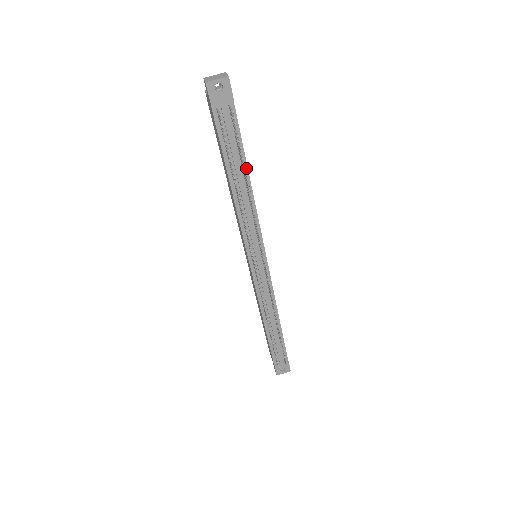
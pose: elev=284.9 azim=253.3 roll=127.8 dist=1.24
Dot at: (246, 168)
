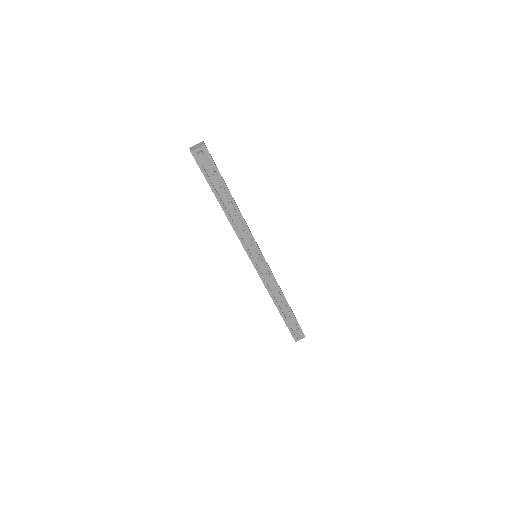
Dot at: (232, 198)
